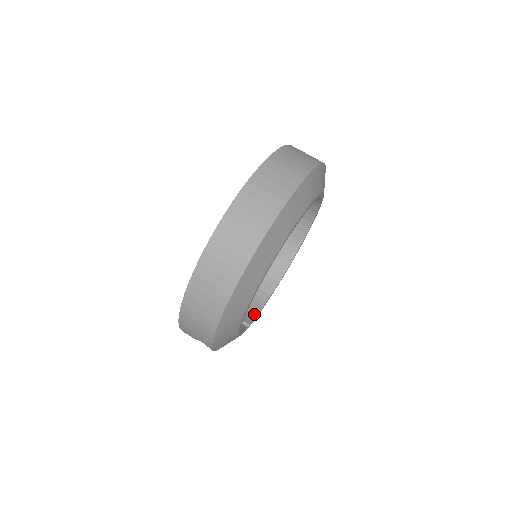
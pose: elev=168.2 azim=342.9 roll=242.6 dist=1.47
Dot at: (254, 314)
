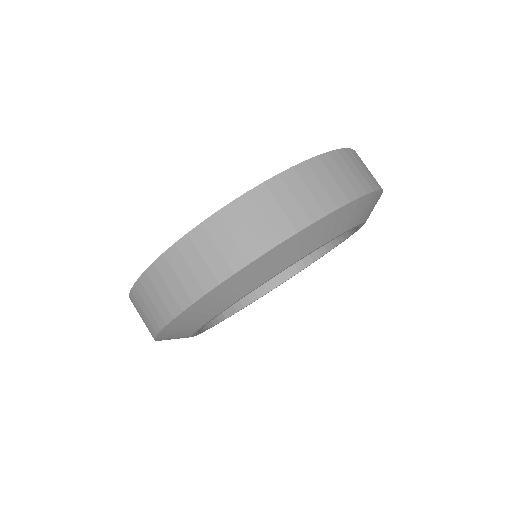
Dot at: (244, 303)
